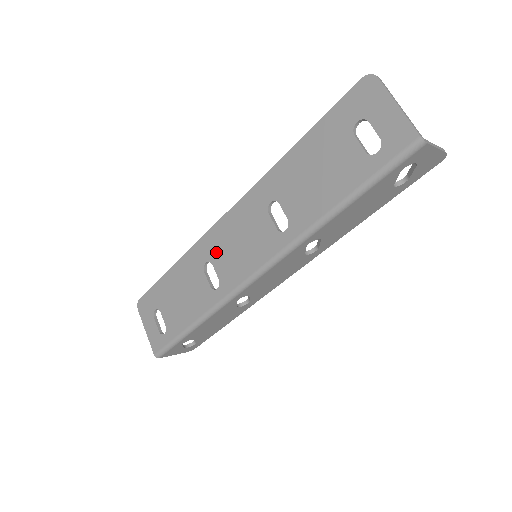
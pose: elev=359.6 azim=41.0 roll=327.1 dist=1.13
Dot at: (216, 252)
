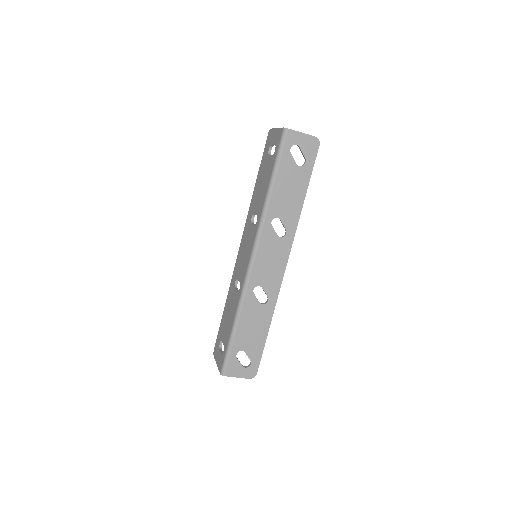
Dot at: (238, 270)
